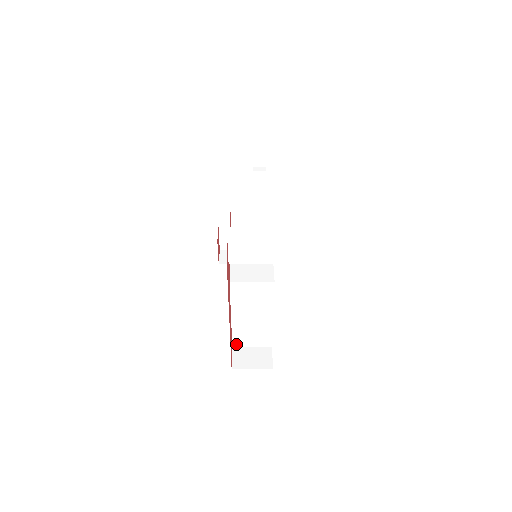
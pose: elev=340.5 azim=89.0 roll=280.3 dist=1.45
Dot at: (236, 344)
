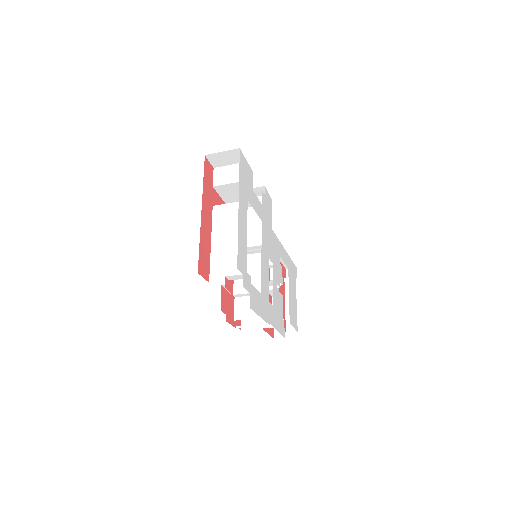
Dot at: (213, 278)
